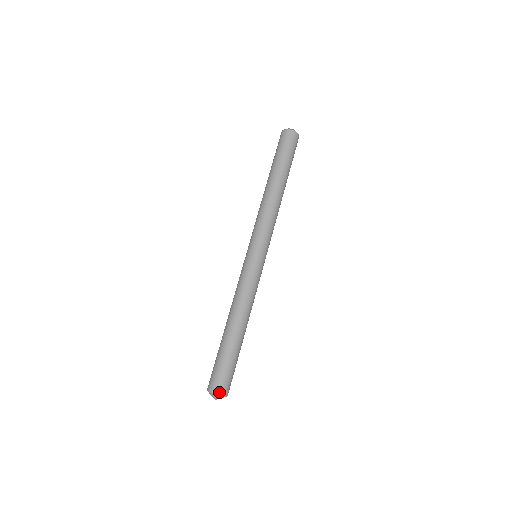
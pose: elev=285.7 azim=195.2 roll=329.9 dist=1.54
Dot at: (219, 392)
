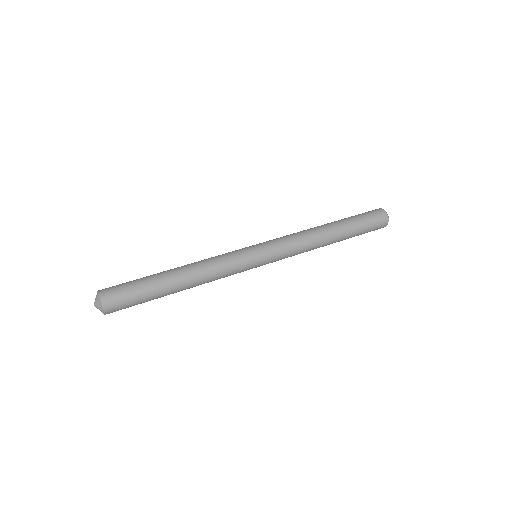
Dot at: (103, 297)
